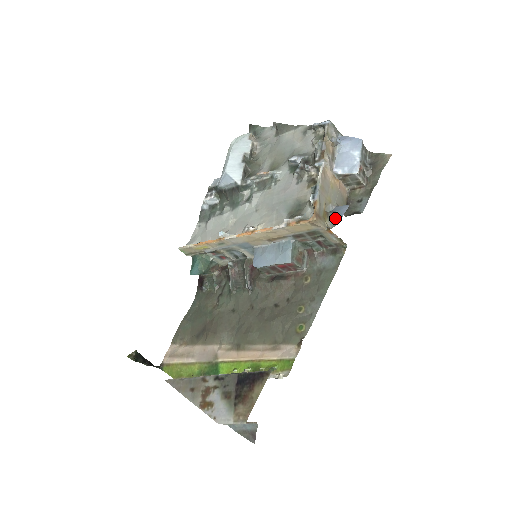
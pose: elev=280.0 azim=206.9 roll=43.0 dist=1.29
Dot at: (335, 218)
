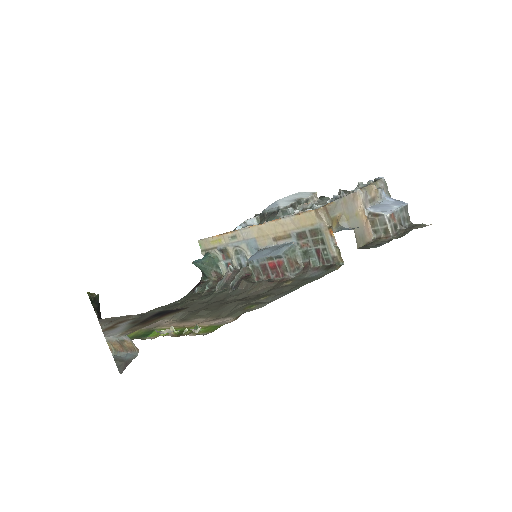
Dot at: (343, 229)
